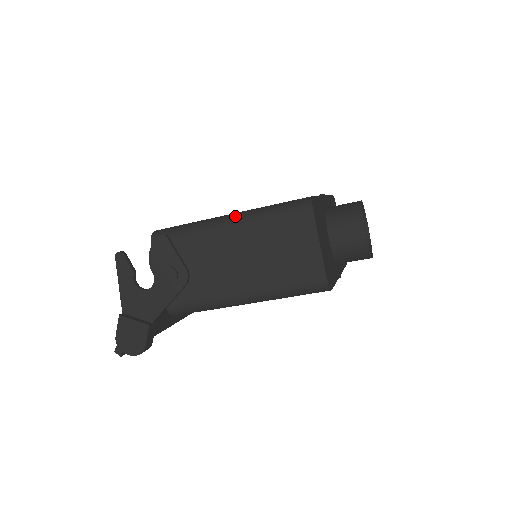
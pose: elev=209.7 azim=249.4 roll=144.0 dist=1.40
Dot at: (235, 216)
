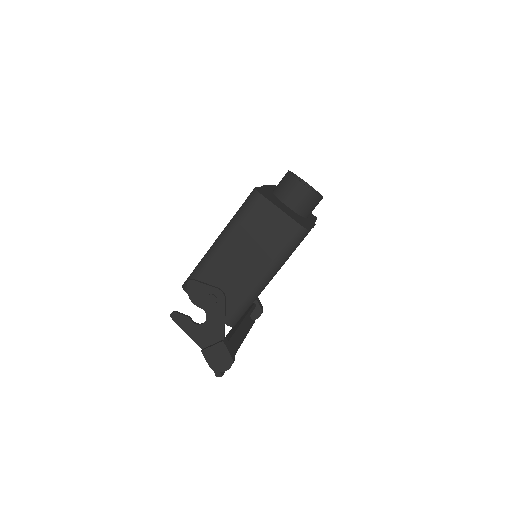
Dot at: (221, 235)
